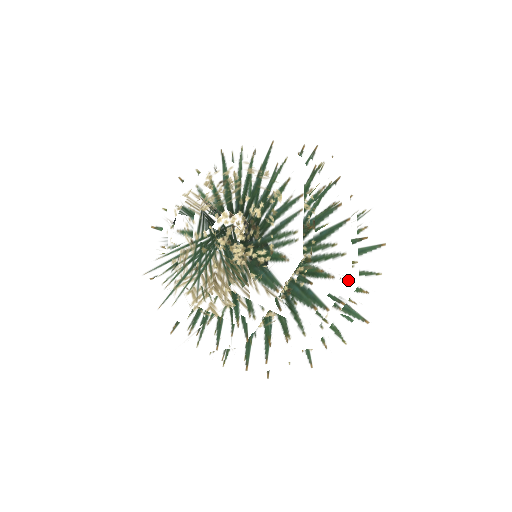
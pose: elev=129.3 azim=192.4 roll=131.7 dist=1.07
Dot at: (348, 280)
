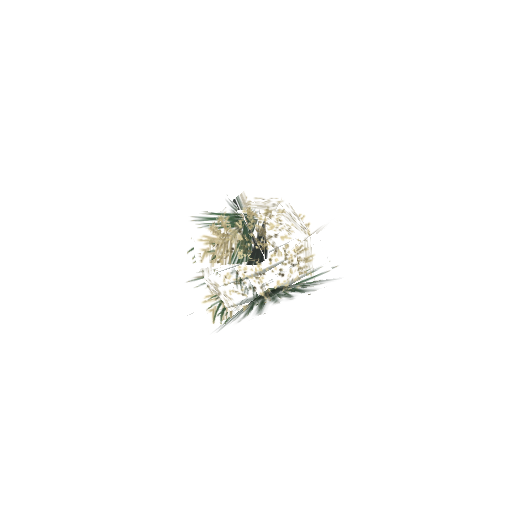
Dot at: occluded
